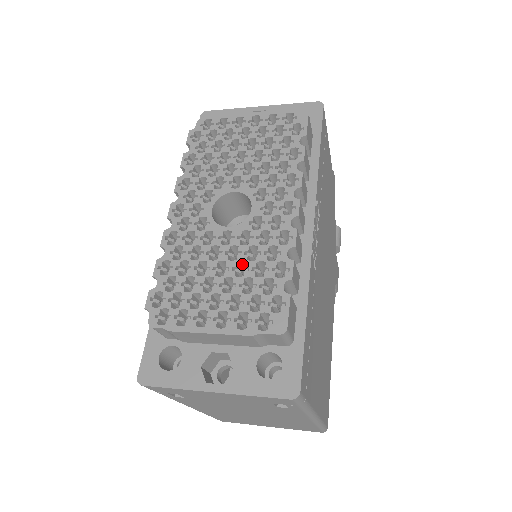
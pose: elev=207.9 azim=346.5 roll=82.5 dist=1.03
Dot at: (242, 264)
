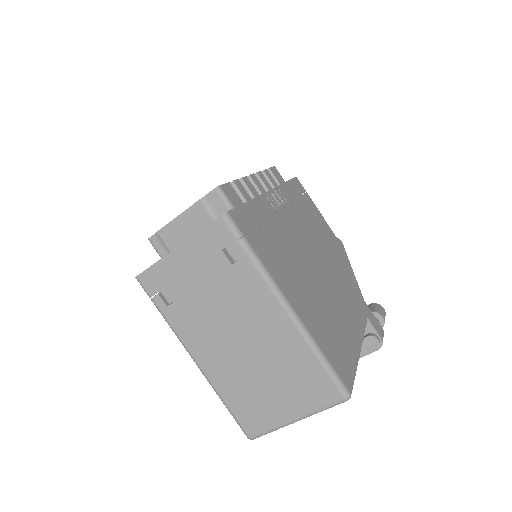
Dot at: occluded
